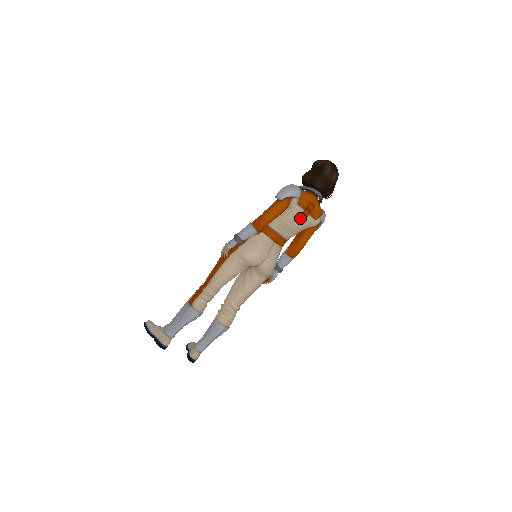
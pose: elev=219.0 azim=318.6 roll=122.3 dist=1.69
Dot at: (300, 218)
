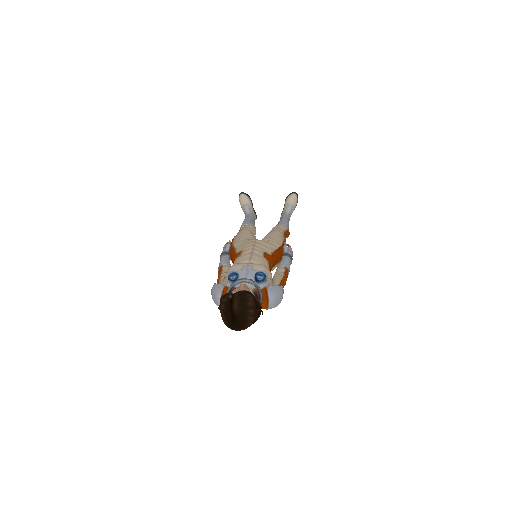
Dot at: occluded
